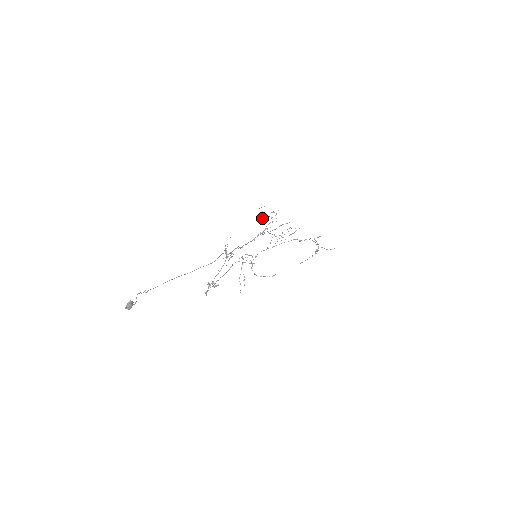
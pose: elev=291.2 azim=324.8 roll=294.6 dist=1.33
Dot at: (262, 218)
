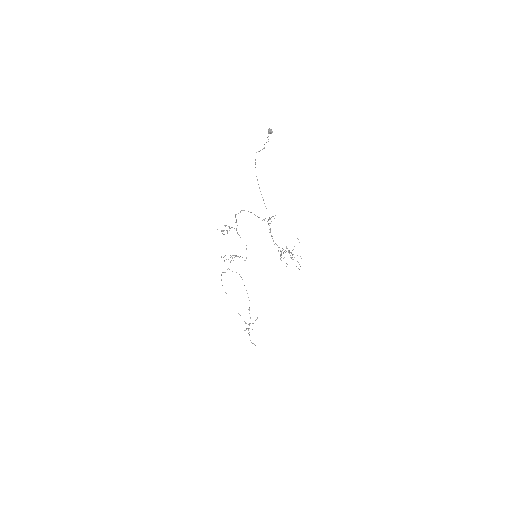
Dot at: (282, 250)
